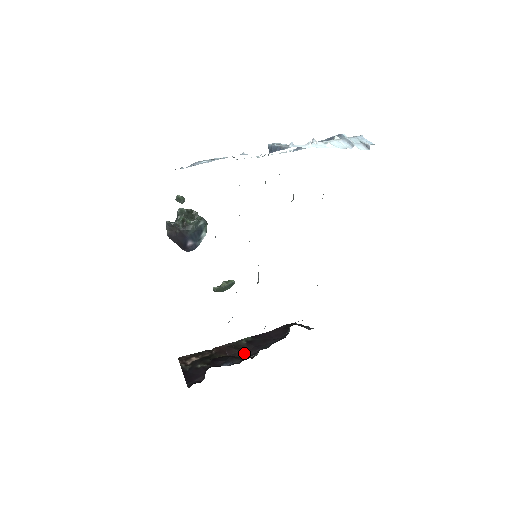
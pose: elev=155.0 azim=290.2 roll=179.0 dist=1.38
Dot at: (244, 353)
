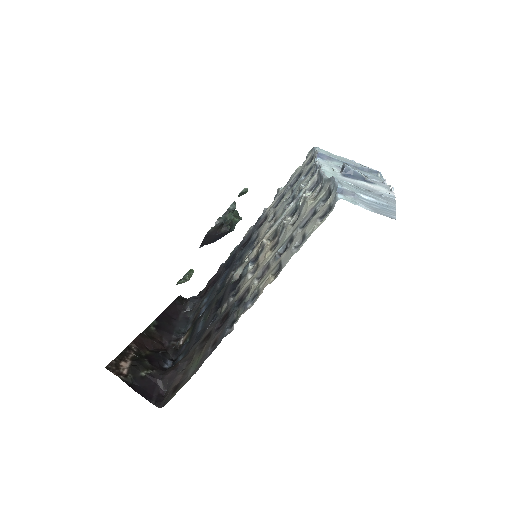
Dot at: (161, 342)
